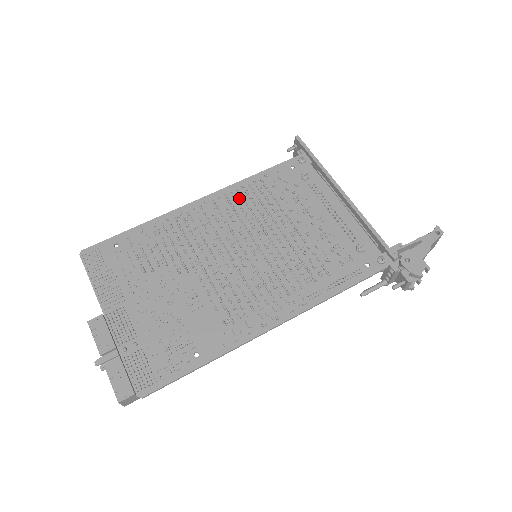
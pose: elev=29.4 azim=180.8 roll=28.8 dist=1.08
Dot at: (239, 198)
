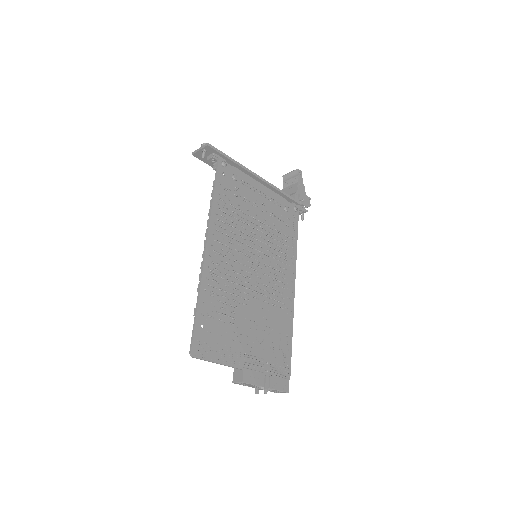
Dot at: (223, 224)
